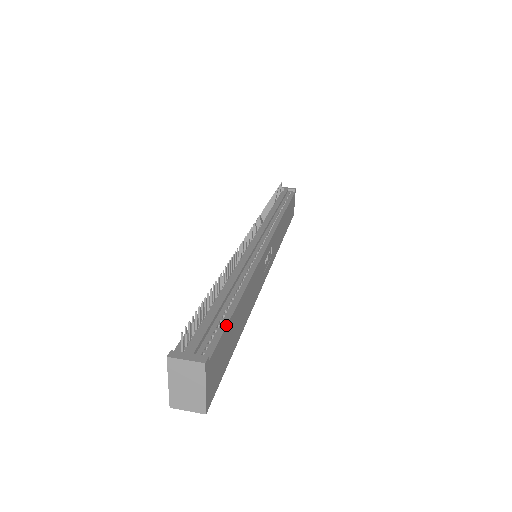
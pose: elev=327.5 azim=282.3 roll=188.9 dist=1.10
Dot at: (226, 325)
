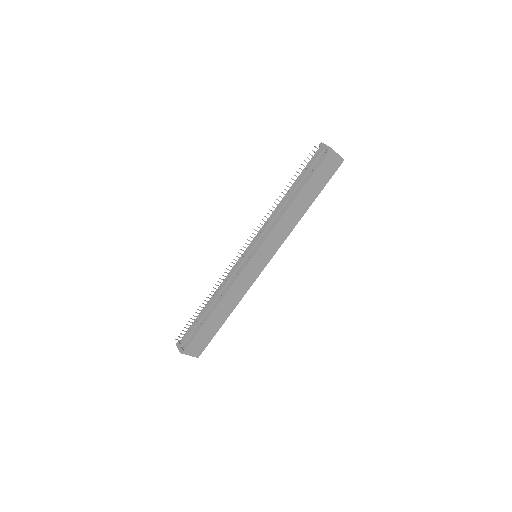
Dot at: (197, 332)
